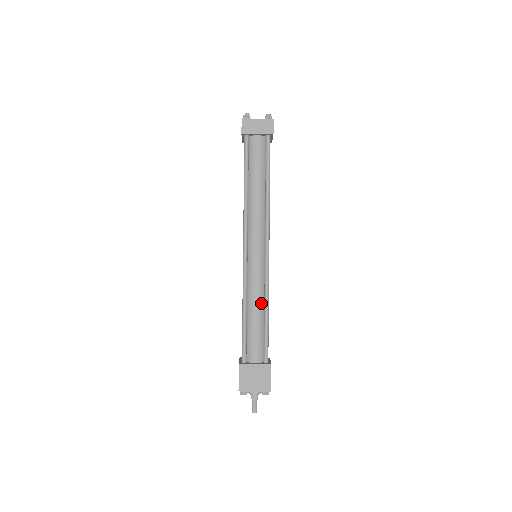
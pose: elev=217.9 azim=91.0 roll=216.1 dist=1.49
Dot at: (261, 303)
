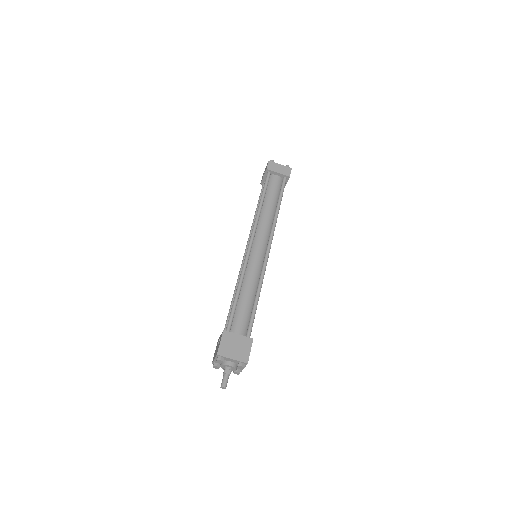
Dot at: (254, 288)
